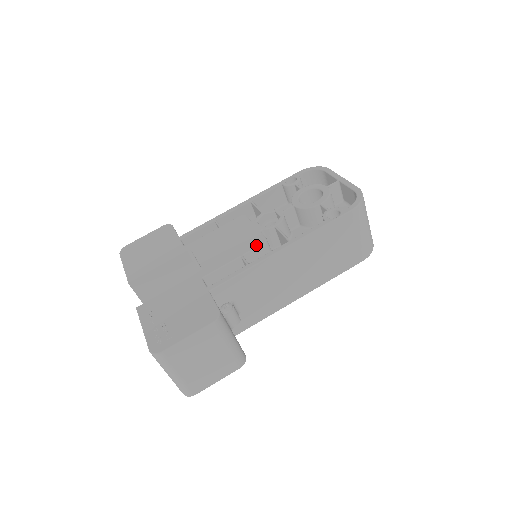
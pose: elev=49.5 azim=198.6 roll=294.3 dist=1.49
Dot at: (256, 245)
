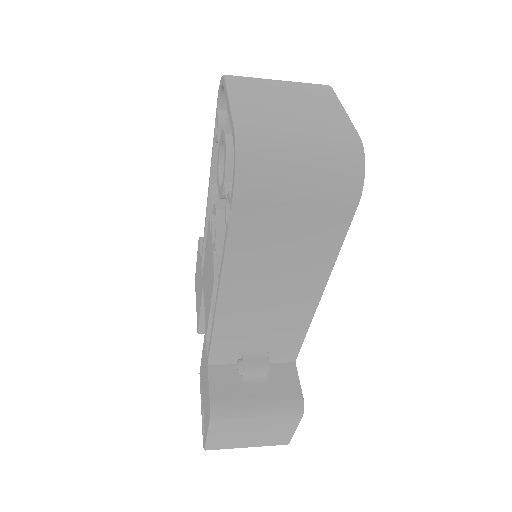
Dot at: (212, 285)
